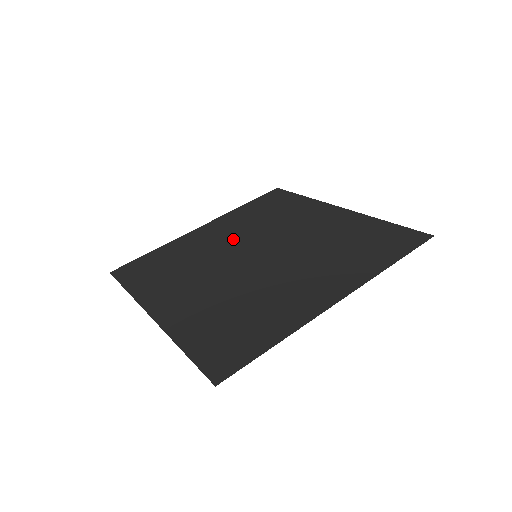
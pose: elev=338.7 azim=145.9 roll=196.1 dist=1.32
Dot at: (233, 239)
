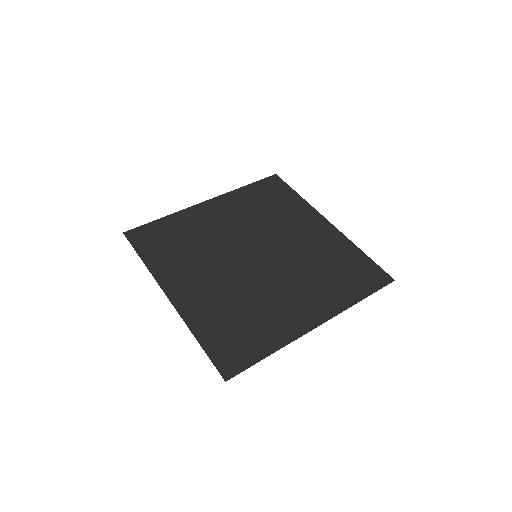
Dot at: (236, 228)
